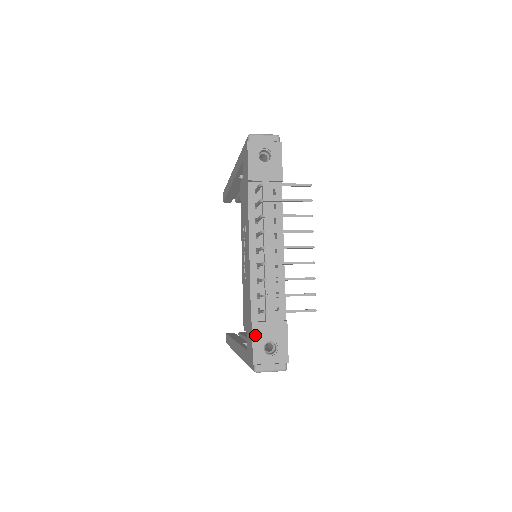
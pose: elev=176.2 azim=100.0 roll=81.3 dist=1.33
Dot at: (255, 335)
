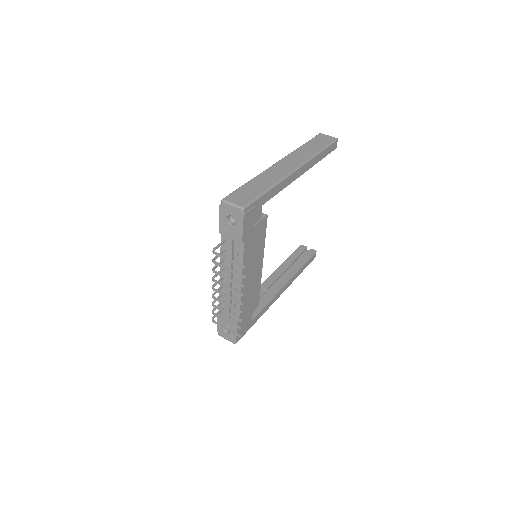
Dot at: (218, 319)
